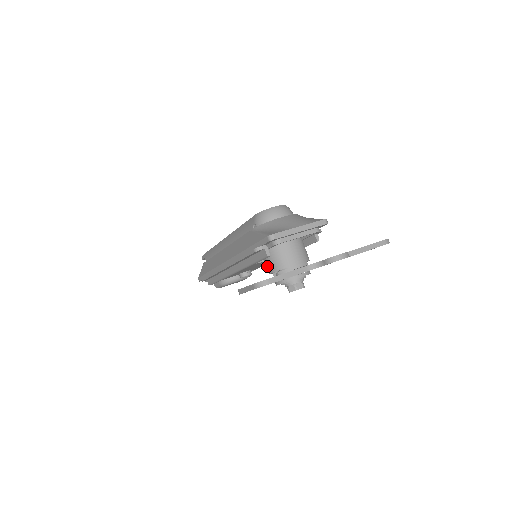
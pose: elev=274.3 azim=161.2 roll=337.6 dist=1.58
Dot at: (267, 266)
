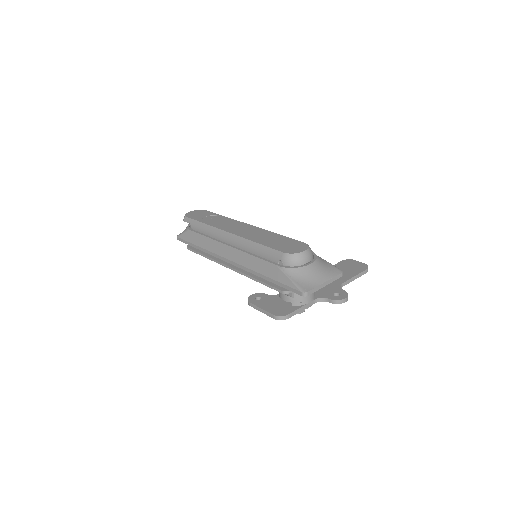
Dot at: (282, 294)
